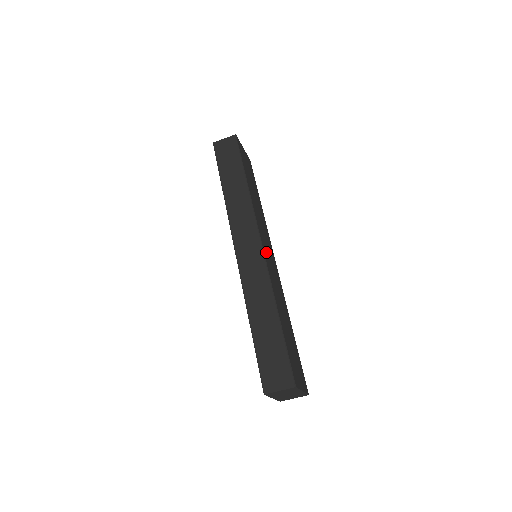
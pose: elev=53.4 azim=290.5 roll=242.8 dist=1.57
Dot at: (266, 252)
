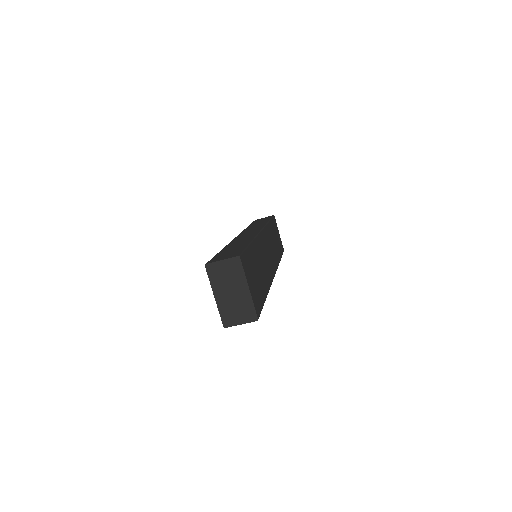
Dot at: (264, 241)
